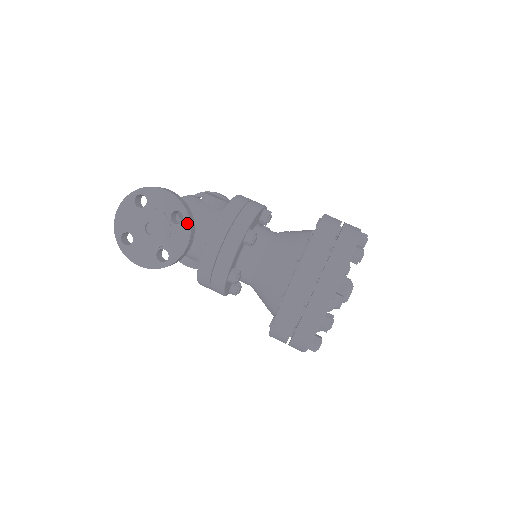
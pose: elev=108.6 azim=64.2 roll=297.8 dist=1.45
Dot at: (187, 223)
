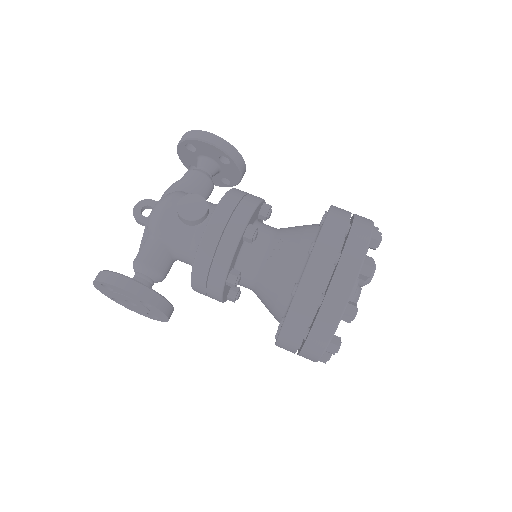
Dot at: (157, 309)
